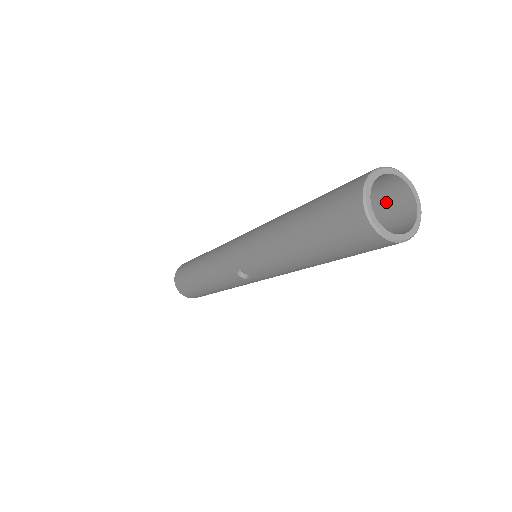
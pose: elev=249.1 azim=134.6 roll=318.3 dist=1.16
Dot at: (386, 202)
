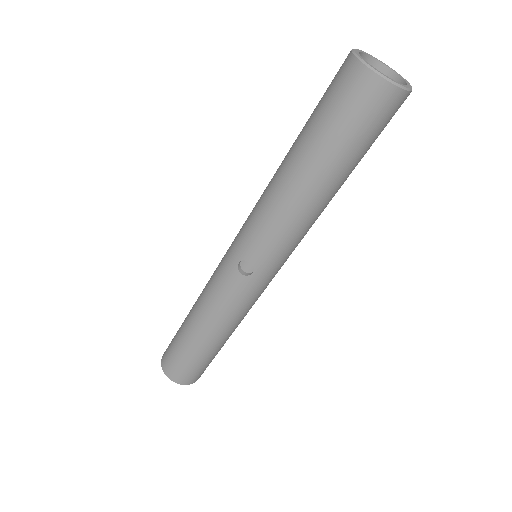
Dot at: occluded
